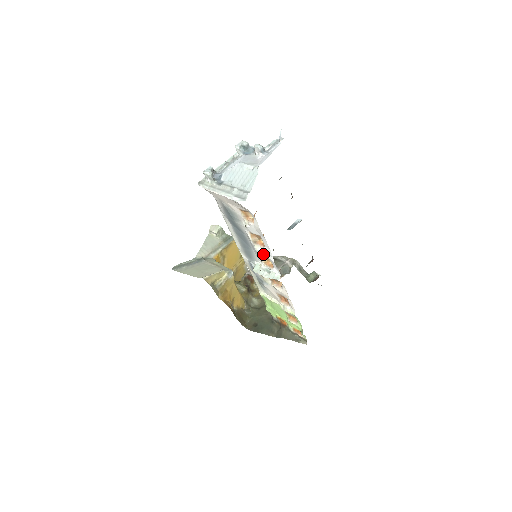
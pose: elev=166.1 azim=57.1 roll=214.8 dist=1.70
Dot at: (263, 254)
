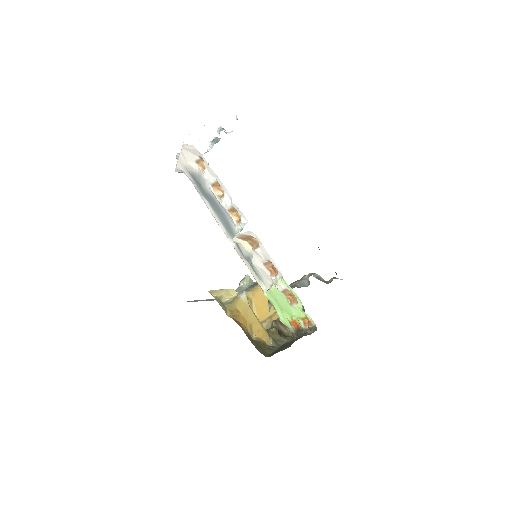
Dot at: (227, 204)
